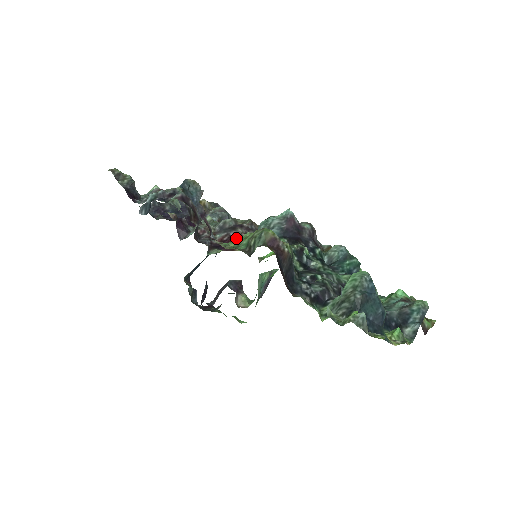
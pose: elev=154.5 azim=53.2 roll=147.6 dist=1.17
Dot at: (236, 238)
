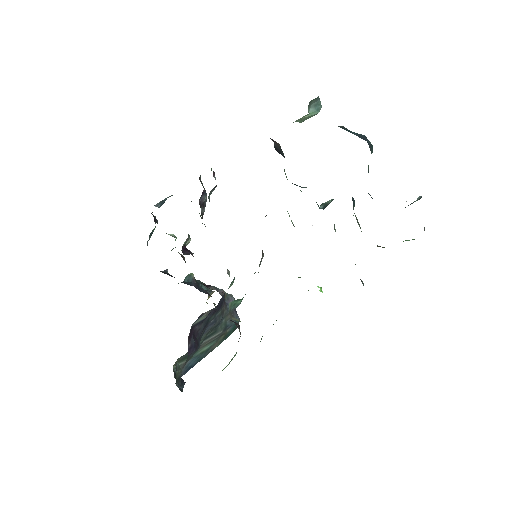
Dot at: occluded
